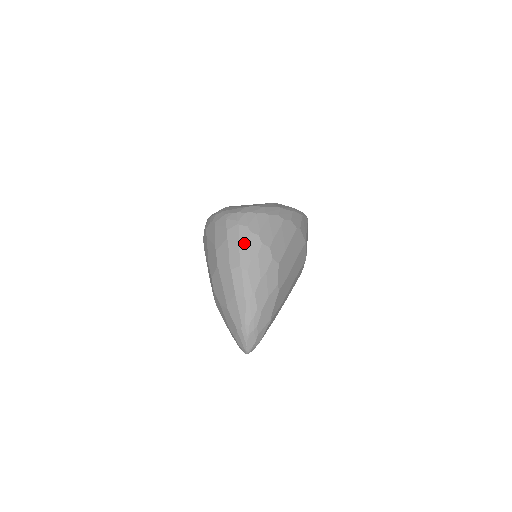
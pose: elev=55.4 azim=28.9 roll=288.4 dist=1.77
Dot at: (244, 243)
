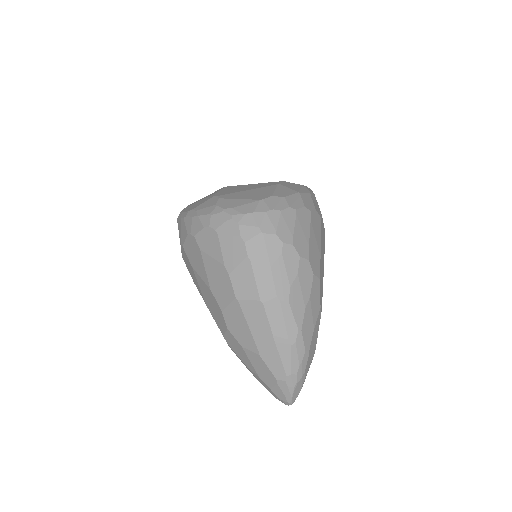
Dot at: (277, 261)
